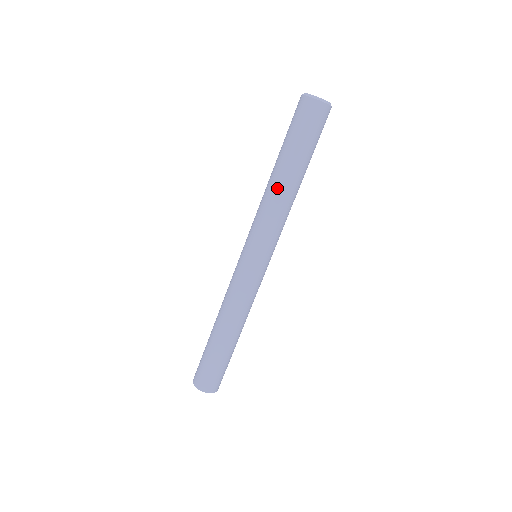
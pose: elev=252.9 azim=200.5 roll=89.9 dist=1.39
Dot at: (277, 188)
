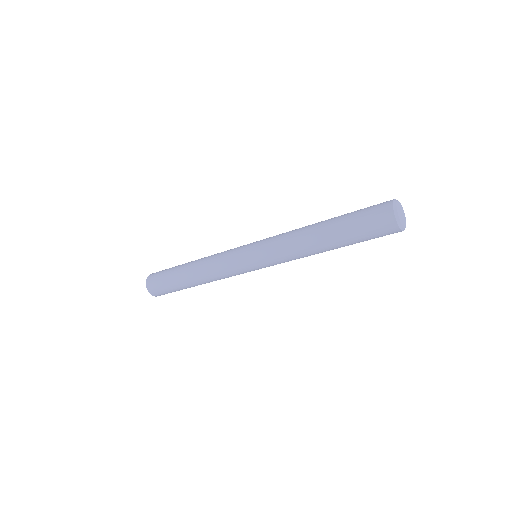
Dot at: (308, 238)
